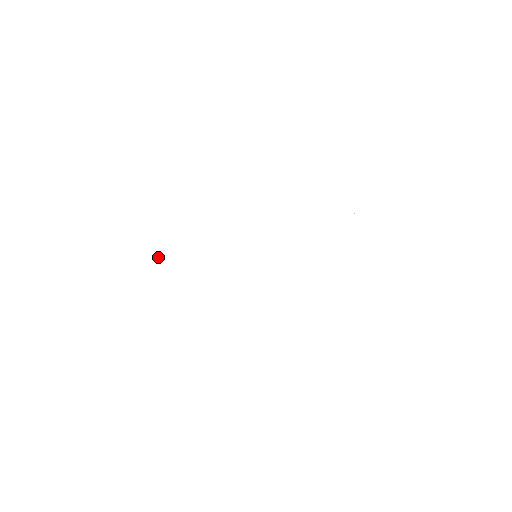
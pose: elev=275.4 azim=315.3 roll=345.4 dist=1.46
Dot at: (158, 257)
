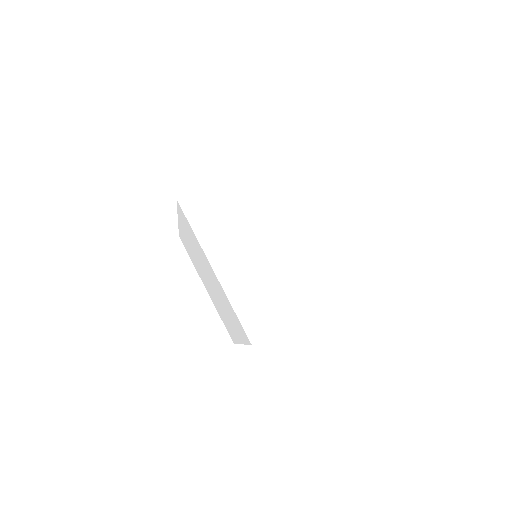
Dot at: (199, 219)
